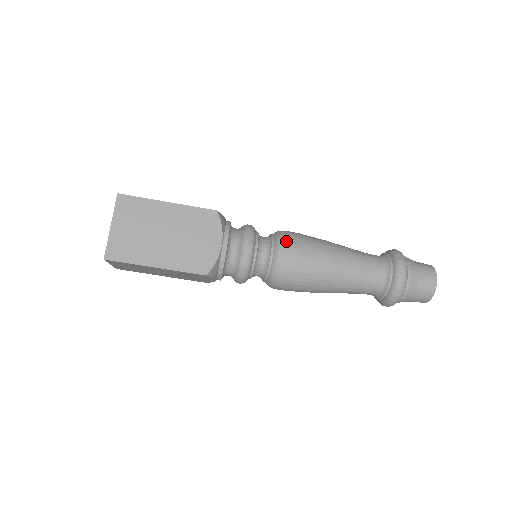
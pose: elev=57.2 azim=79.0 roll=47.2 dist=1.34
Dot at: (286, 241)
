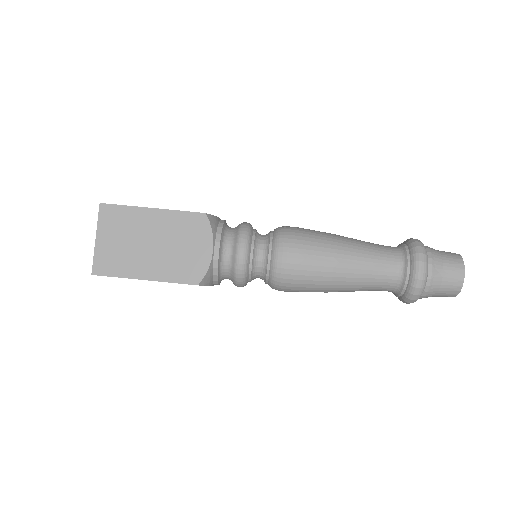
Dot at: (284, 241)
